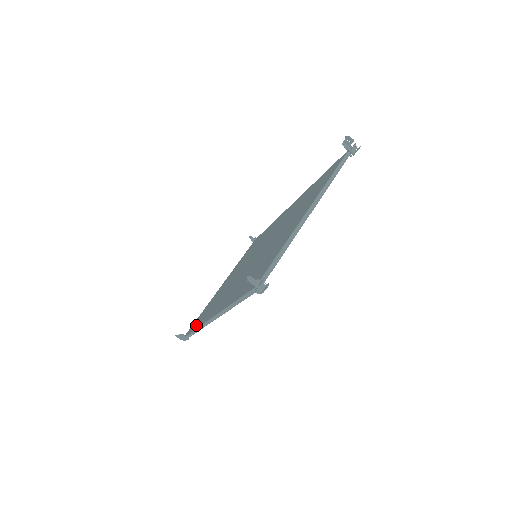
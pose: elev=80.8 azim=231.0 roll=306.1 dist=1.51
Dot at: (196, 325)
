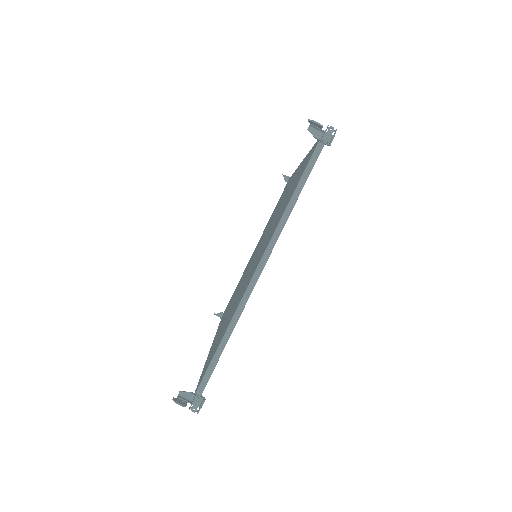
Dot at: (222, 317)
